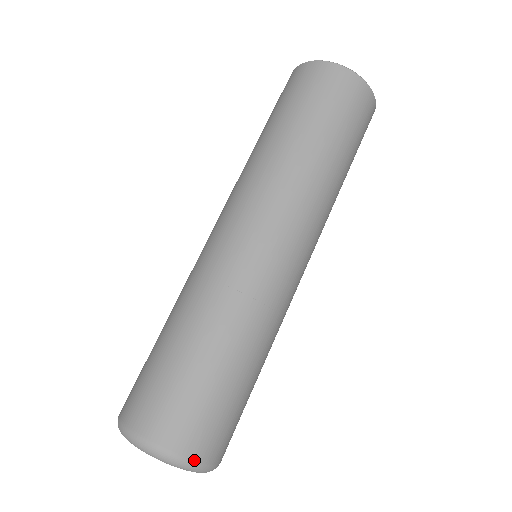
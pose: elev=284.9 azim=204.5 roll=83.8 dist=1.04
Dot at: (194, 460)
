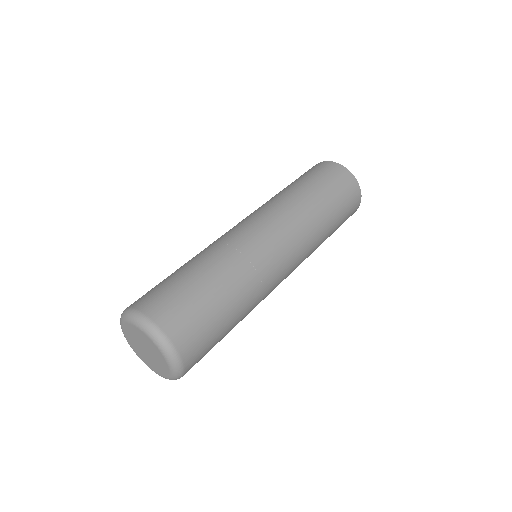
Dot at: (181, 358)
